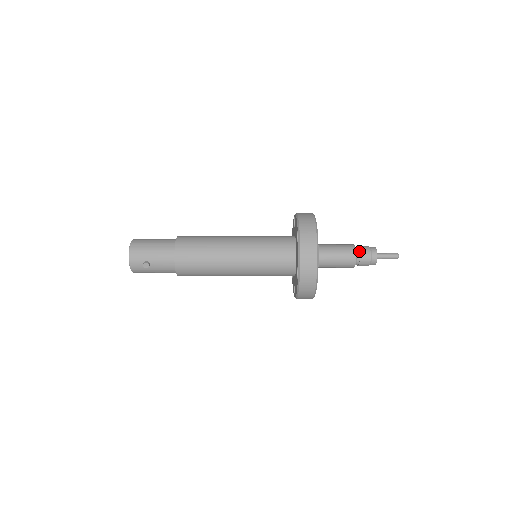
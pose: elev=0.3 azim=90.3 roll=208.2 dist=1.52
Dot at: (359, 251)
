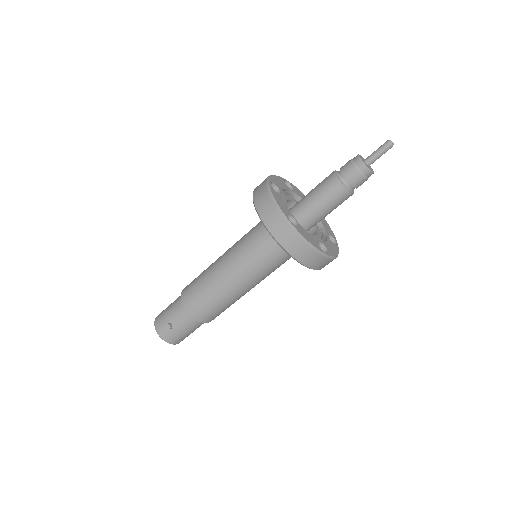
Dot at: (340, 171)
